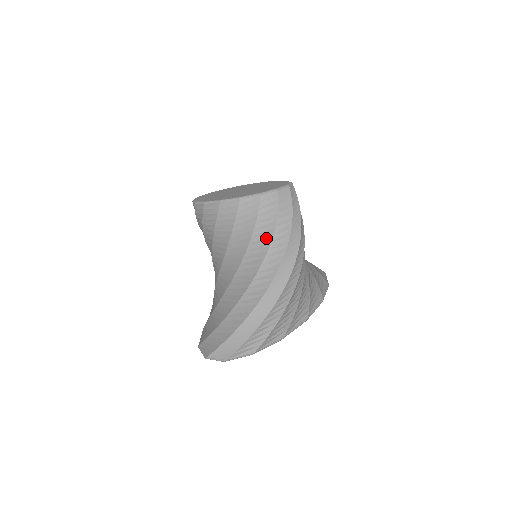
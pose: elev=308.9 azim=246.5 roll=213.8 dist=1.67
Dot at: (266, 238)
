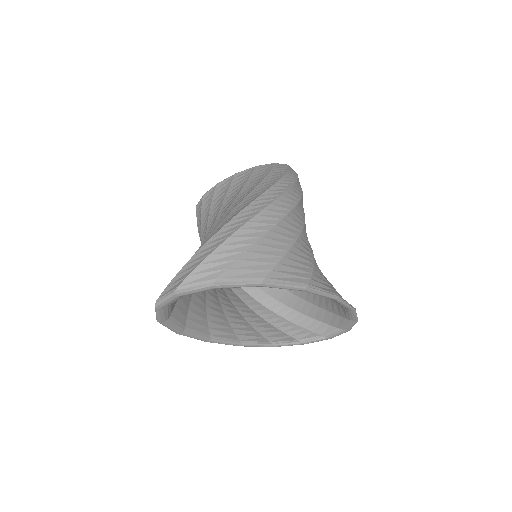
Dot at: (254, 186)
